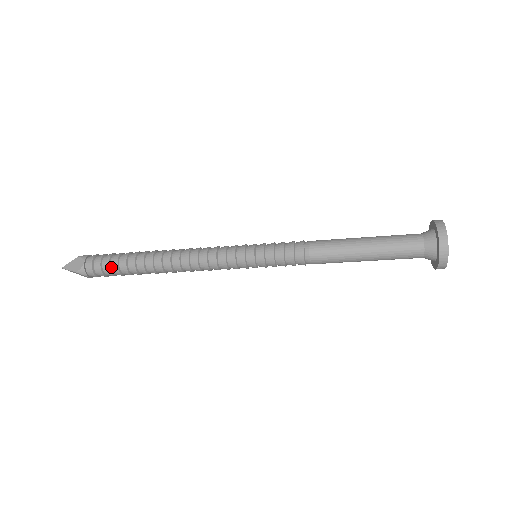
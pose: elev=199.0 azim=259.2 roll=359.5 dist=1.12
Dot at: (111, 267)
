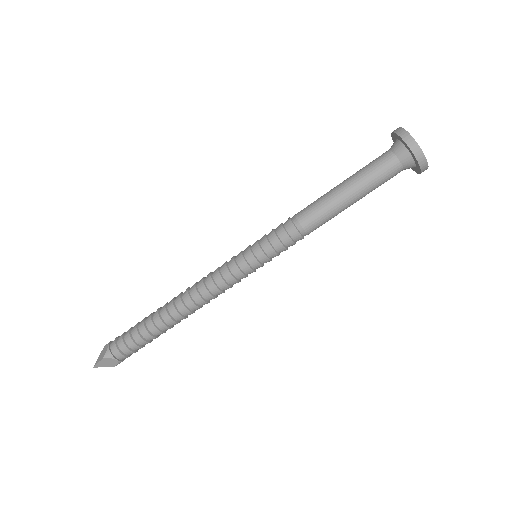
Dot at: (132, 336)
